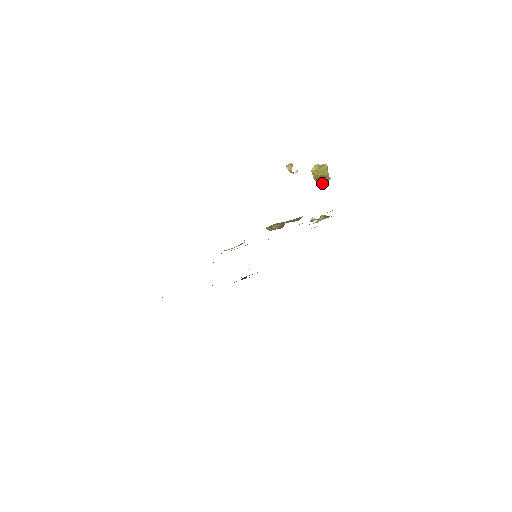
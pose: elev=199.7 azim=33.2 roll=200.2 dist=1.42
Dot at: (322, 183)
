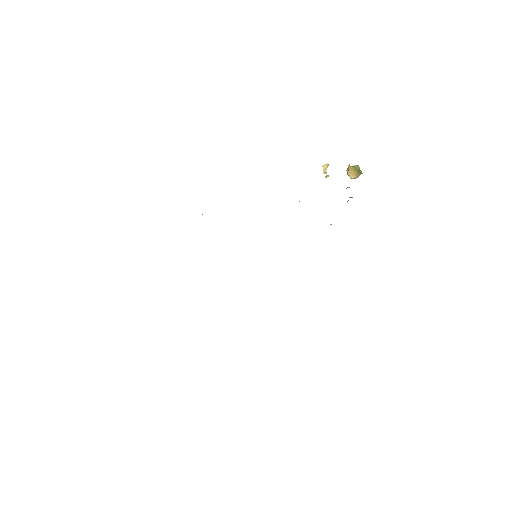
Dot at: (356, 174)
